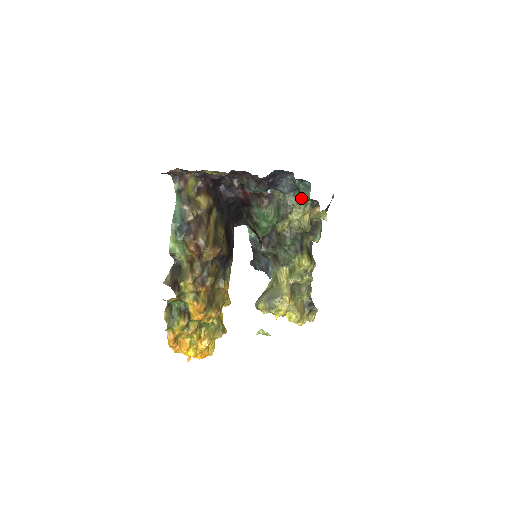
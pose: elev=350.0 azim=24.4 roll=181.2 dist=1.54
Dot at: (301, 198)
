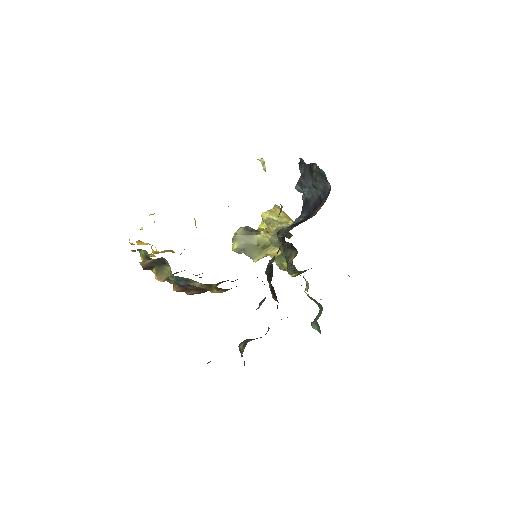
Dot at: occluded
